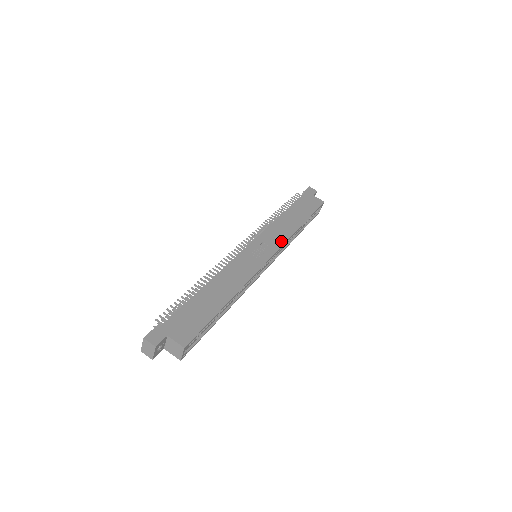
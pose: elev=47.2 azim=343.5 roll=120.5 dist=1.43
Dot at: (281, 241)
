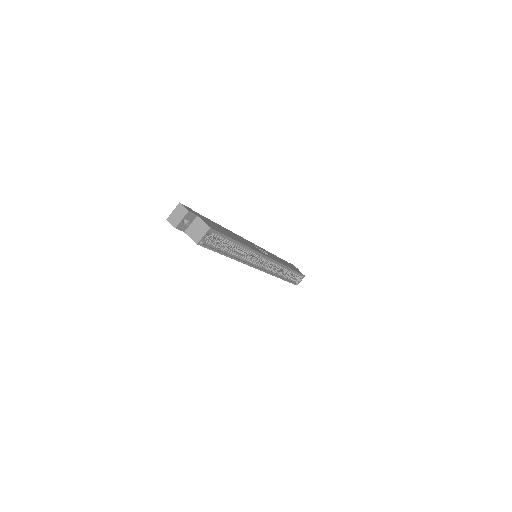
Dot at: (277, 260)
